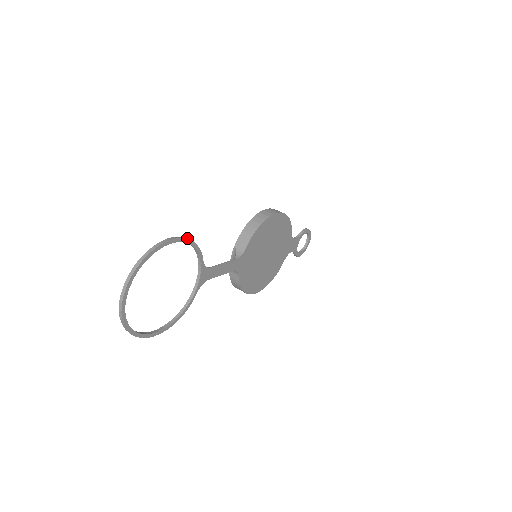
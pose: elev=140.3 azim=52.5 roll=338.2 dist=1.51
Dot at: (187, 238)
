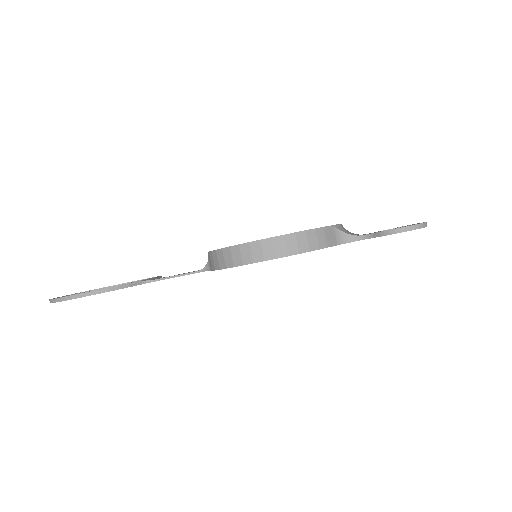
Dot at: (88, 294)
